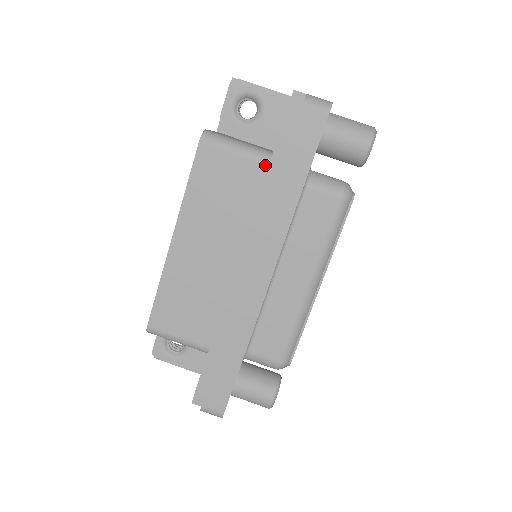
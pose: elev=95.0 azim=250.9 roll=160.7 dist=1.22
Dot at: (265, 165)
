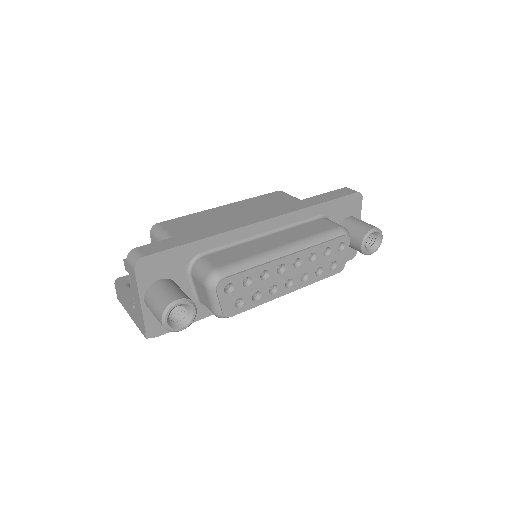
Dot at: occluded
